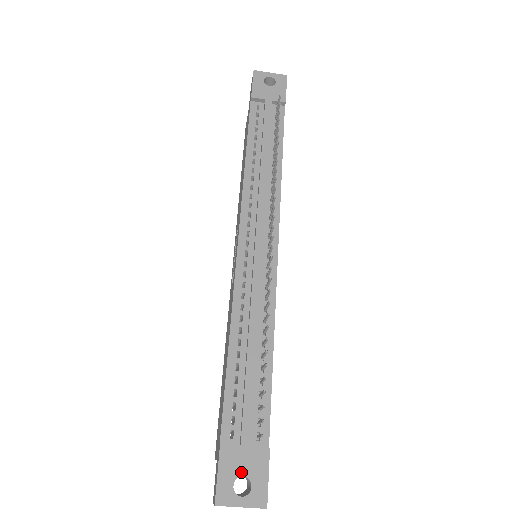
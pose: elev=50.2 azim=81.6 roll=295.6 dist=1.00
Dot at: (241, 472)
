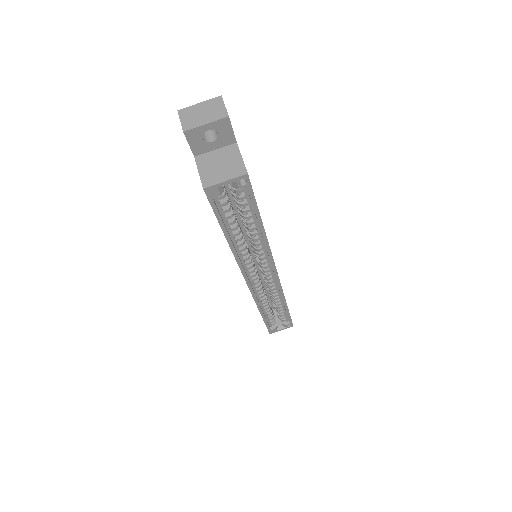
Dot at: occluded
